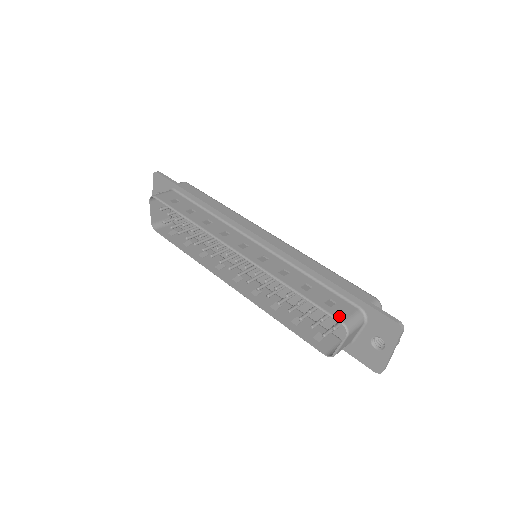
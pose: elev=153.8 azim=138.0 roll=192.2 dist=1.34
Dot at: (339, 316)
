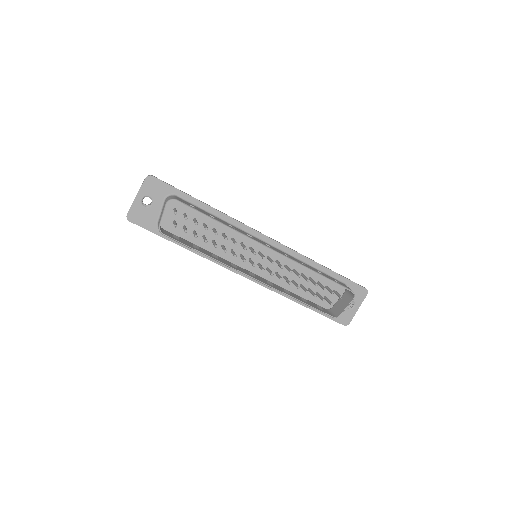
Dot at: (348, 288)
